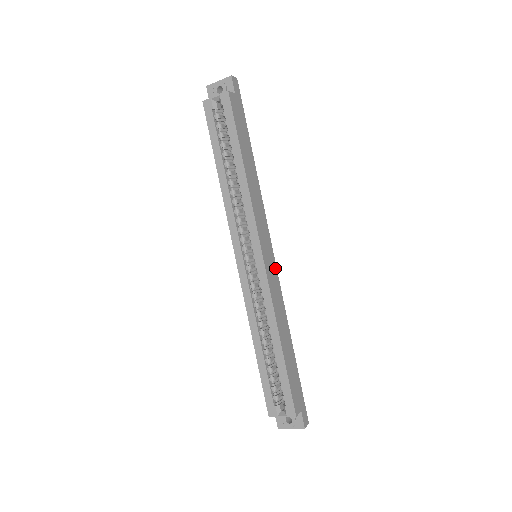
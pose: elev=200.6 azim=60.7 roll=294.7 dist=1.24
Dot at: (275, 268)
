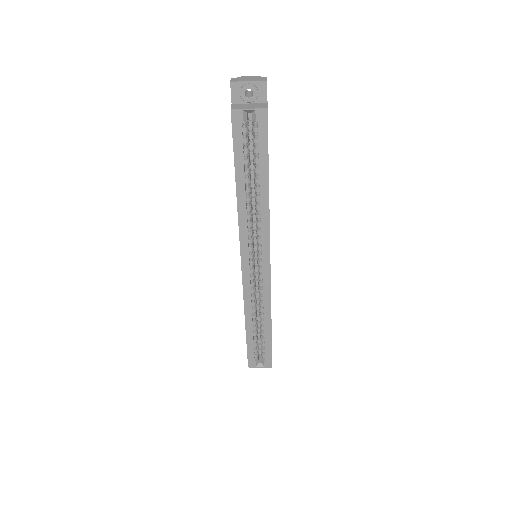
Dot at: occluded
